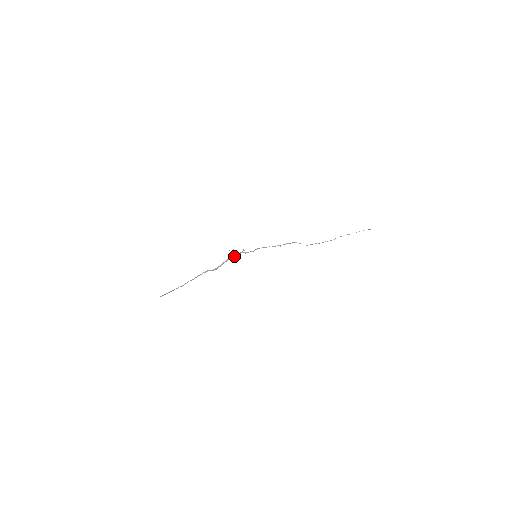
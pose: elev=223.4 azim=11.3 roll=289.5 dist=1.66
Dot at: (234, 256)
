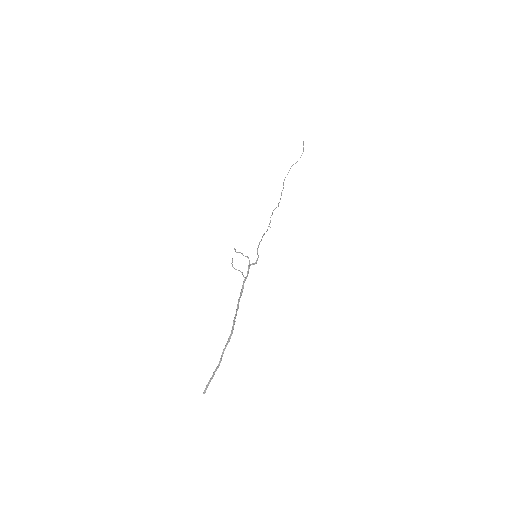
Dot at: (247, 276)
